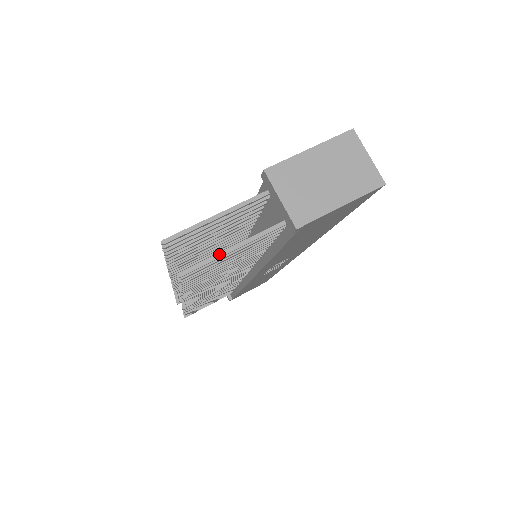
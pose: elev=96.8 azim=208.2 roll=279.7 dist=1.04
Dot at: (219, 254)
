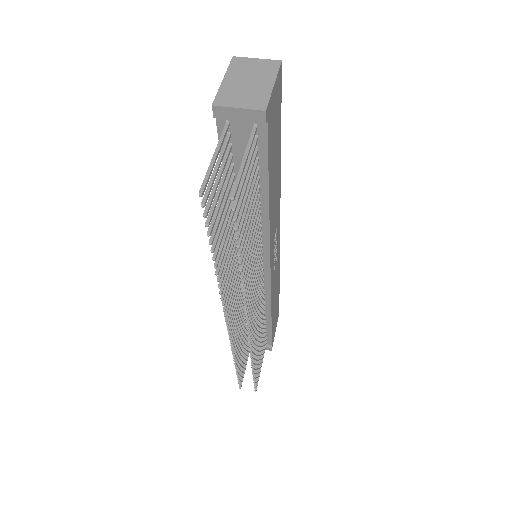
Dot at: (240, 170)
